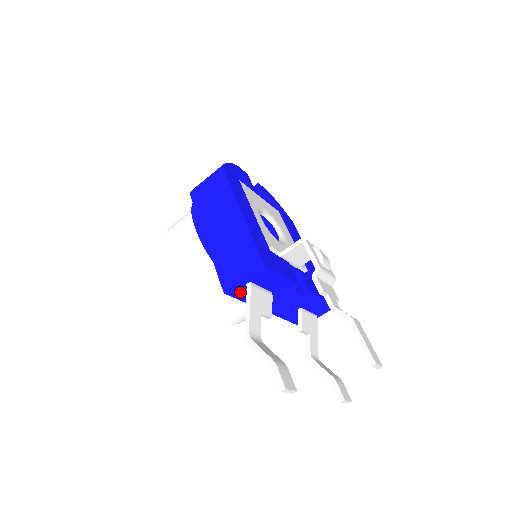
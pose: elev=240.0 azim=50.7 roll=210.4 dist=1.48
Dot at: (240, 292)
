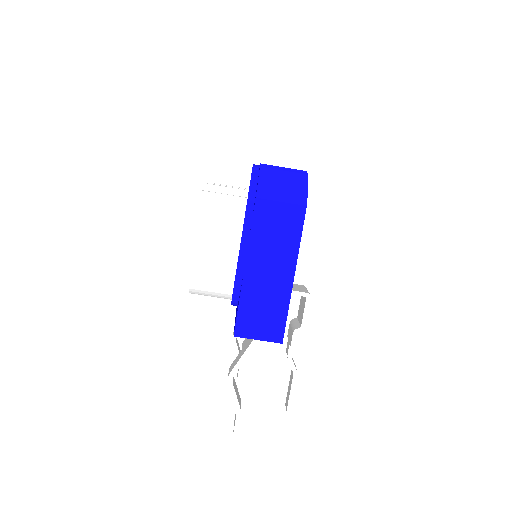
Dot at: occluded
